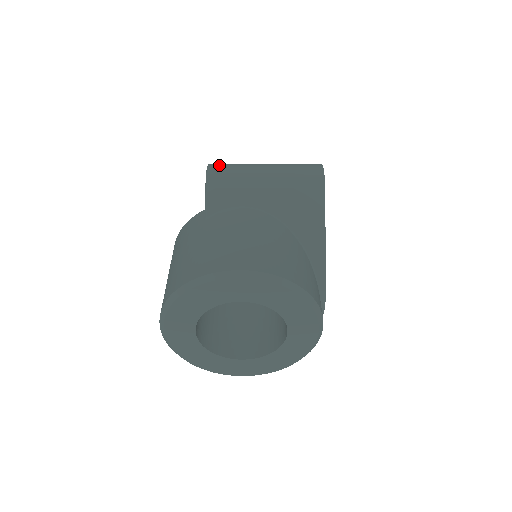
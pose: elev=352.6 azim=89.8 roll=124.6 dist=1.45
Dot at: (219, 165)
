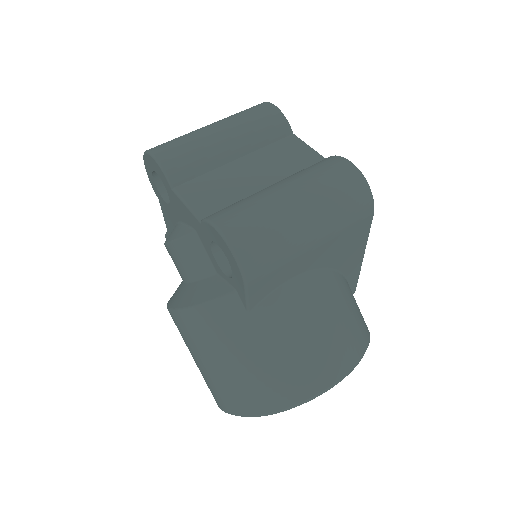
Dot at: (248, 243)
